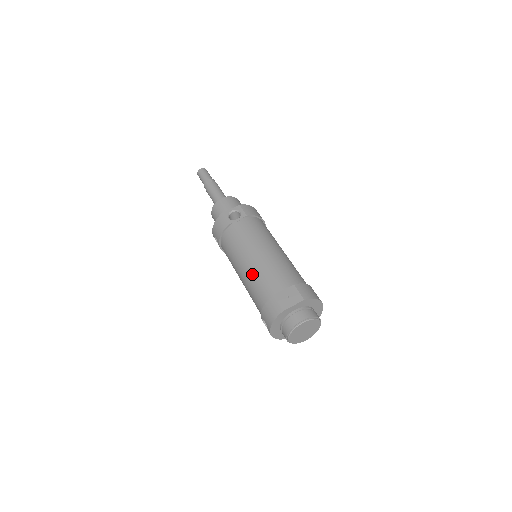
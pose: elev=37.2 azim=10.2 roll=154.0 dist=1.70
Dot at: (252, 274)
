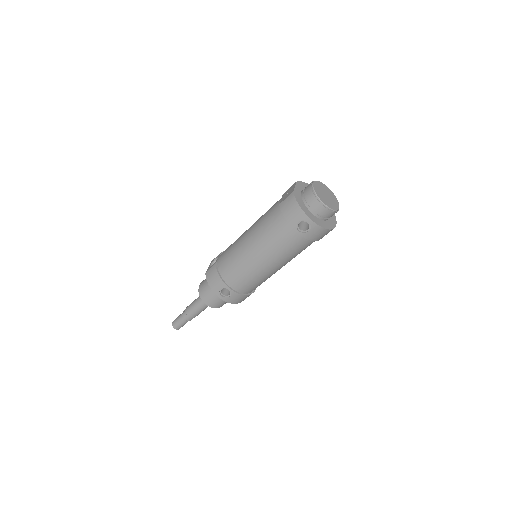
Dot at: (258, 233)
